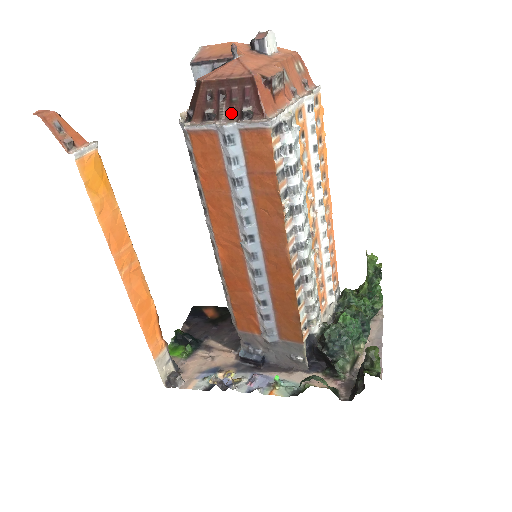
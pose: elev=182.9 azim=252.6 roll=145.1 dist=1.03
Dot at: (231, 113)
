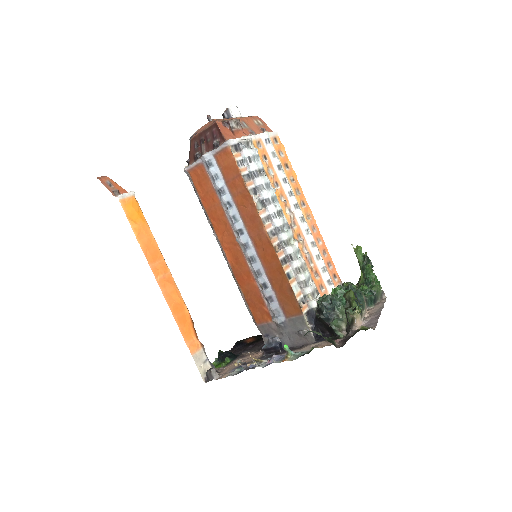
Dot at: (208, 149)
